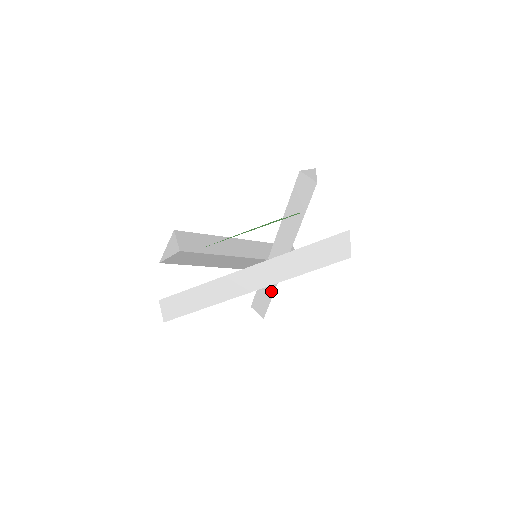
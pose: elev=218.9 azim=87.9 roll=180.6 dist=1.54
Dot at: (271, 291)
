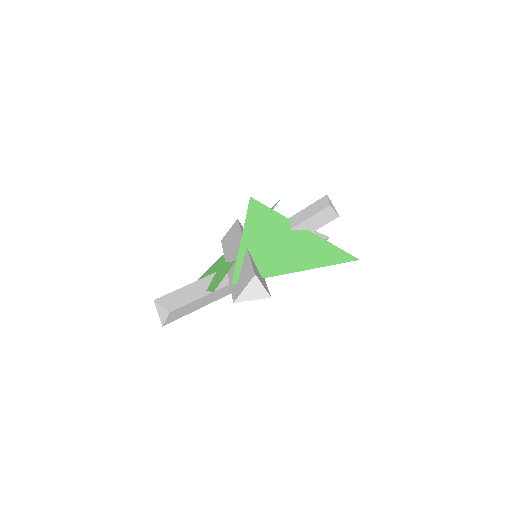
Dot at: occluded
